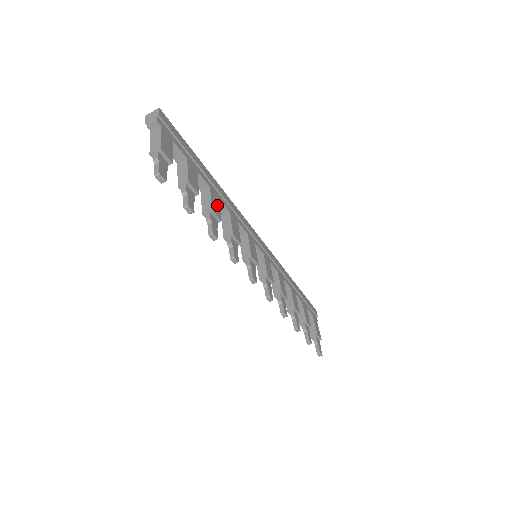
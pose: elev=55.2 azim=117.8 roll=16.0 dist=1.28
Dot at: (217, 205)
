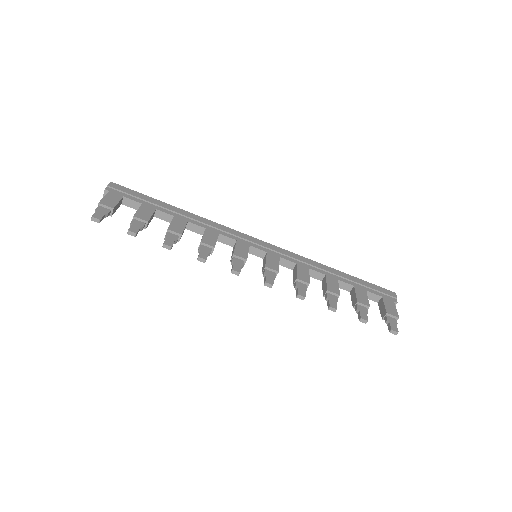
Dot at: (180, 226)
